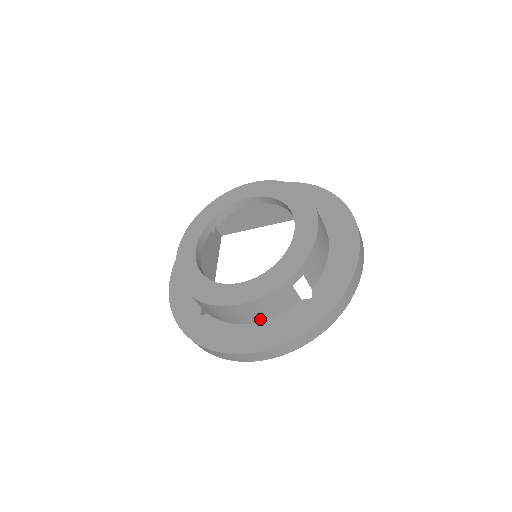
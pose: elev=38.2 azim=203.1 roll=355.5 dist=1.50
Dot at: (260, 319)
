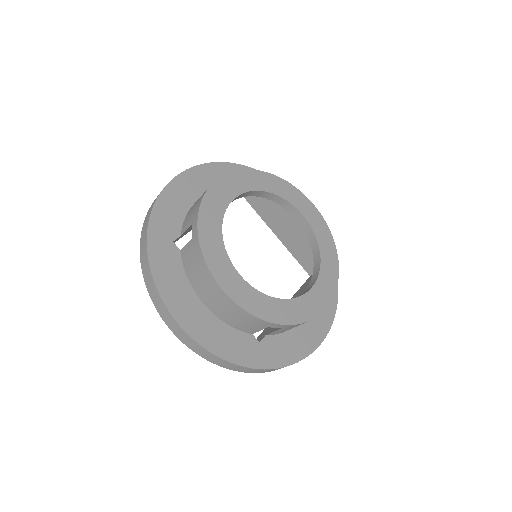
Dot at: occluded
